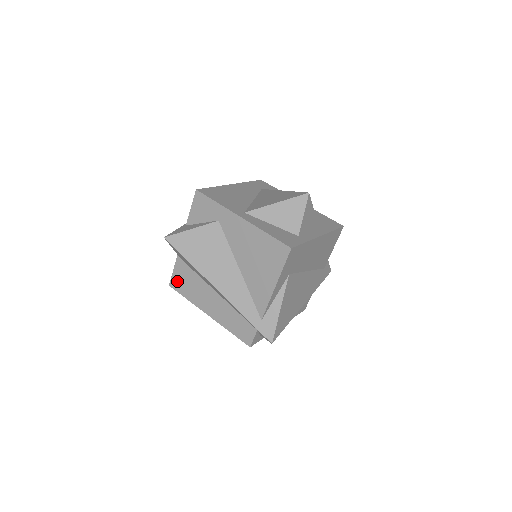
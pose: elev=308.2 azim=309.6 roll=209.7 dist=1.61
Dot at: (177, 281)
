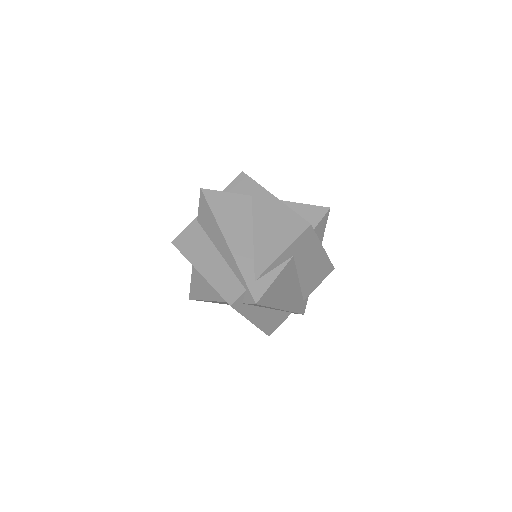
Dot at: (182, 239)
